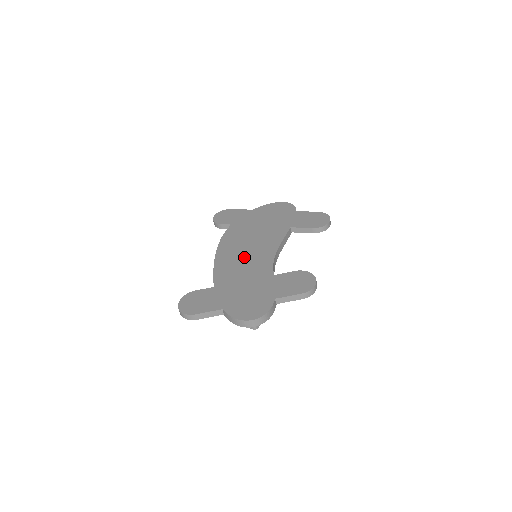
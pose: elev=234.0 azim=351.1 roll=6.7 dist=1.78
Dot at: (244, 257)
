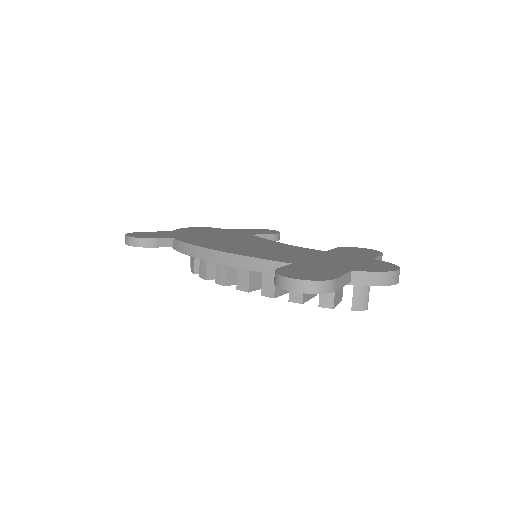
Dot at: (261, 248)
